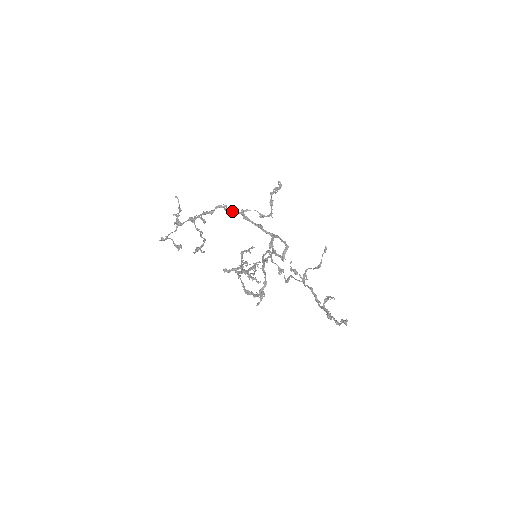
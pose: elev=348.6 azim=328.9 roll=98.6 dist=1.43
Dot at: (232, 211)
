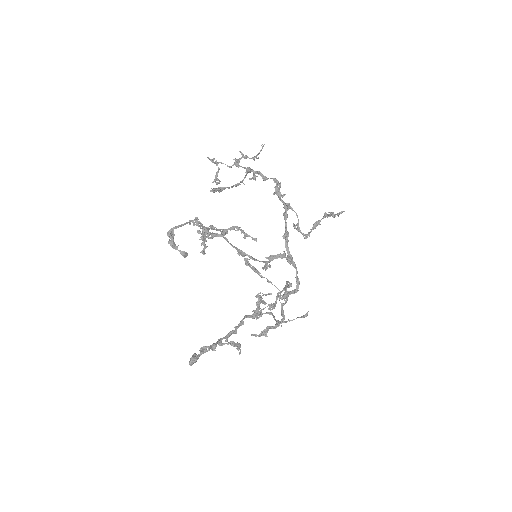
Dot at: (281, 196)
